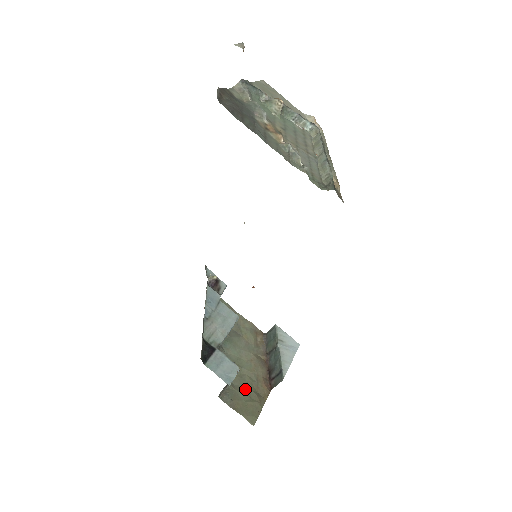
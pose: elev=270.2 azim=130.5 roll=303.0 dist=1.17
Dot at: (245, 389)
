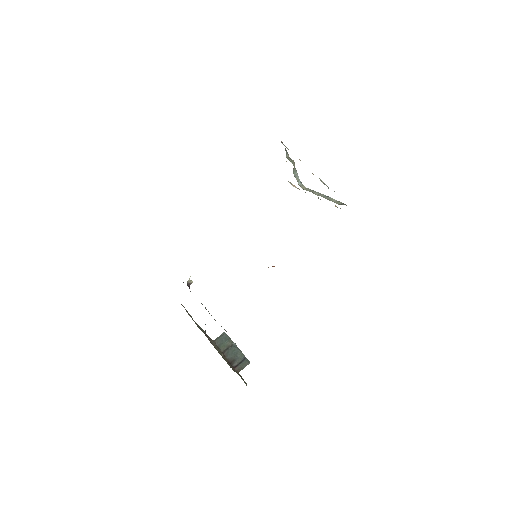
Dot at: occluded
